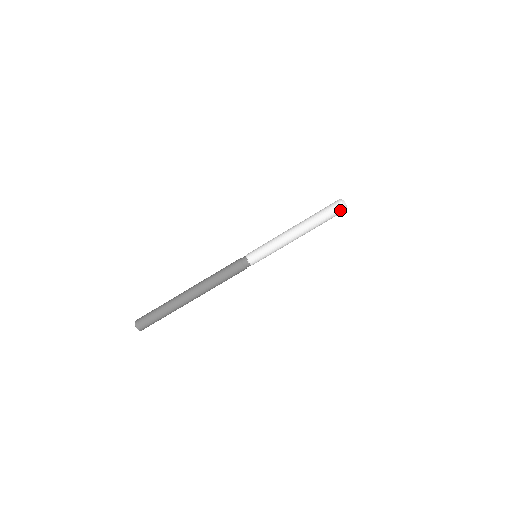
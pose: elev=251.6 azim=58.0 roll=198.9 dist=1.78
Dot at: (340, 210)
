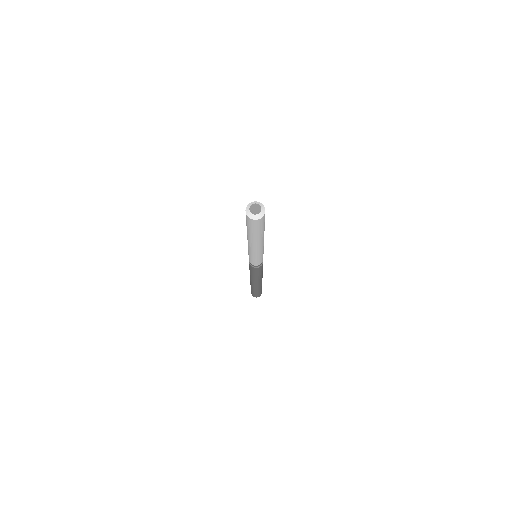
Dot at: (255, 222)
